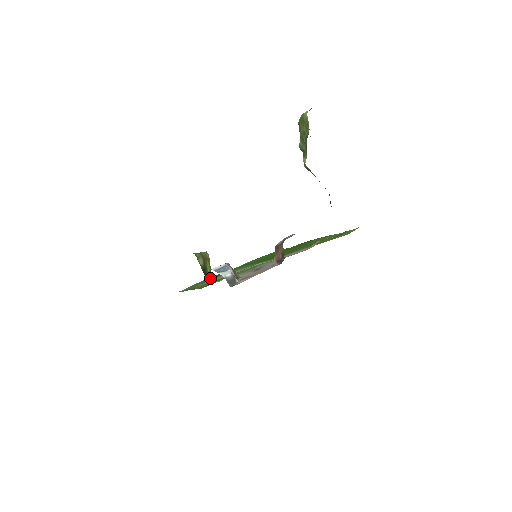
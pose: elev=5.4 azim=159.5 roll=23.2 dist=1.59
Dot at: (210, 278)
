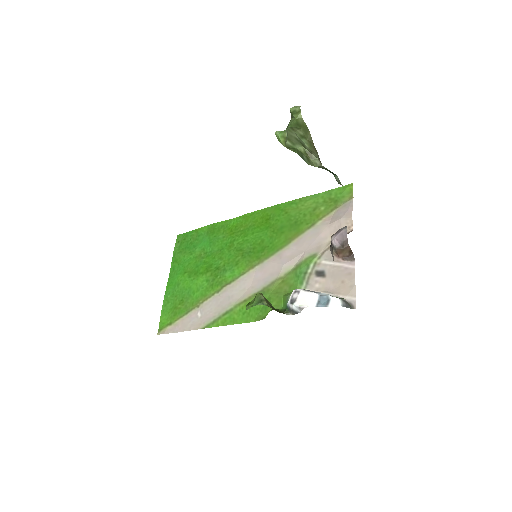
Dot at: (174, 298)
